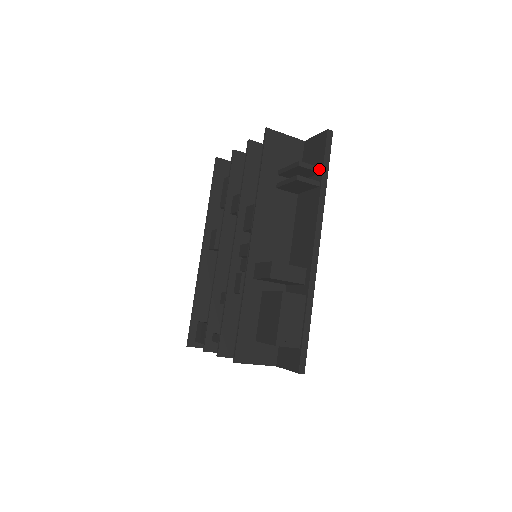
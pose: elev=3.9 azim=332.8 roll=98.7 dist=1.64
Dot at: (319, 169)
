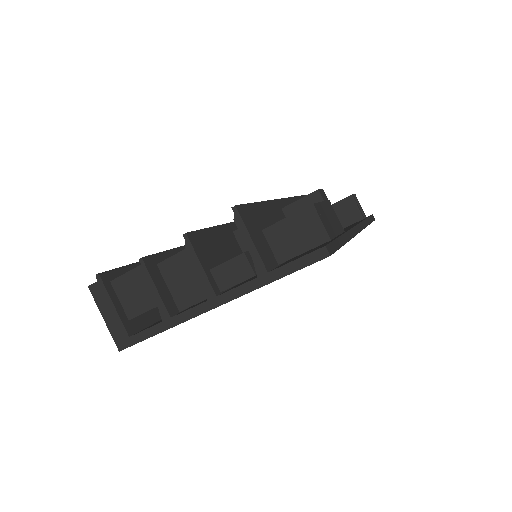
Dot at: (365, 215)
